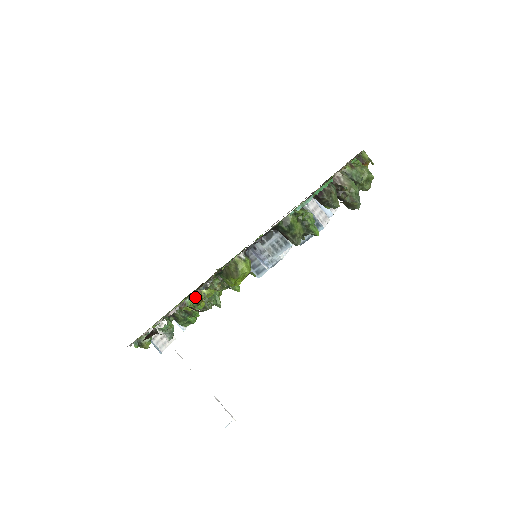
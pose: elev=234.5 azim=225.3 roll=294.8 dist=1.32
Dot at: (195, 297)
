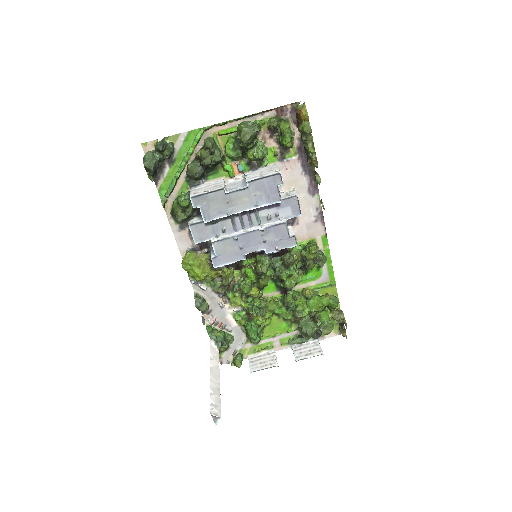
Dot at: (246, 312)
